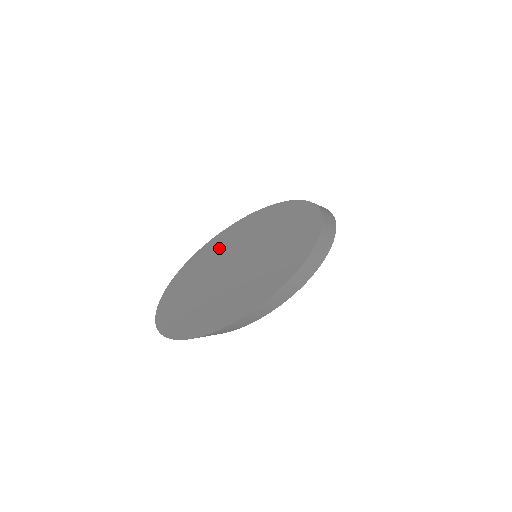
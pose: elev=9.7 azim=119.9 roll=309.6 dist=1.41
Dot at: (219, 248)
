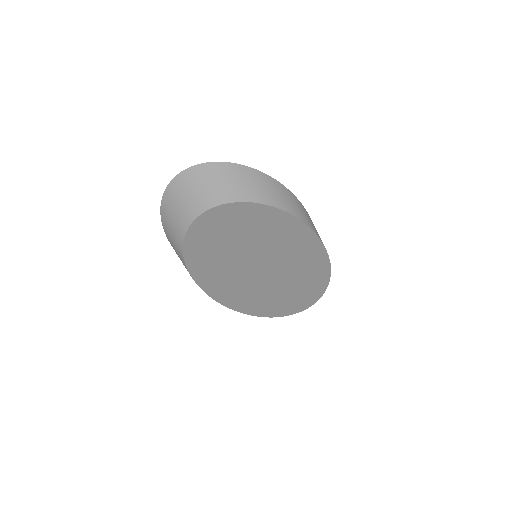
Dot at: occluded
